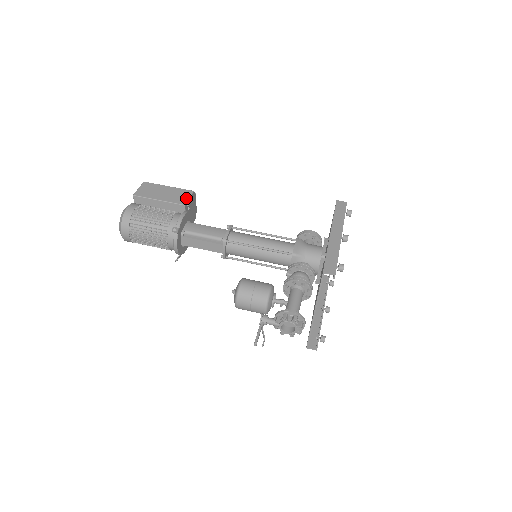
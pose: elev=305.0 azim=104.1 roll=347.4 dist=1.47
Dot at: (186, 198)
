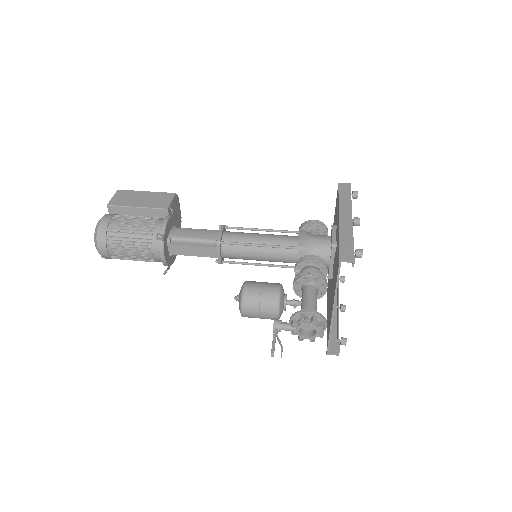
Dot at: (168, 201)
